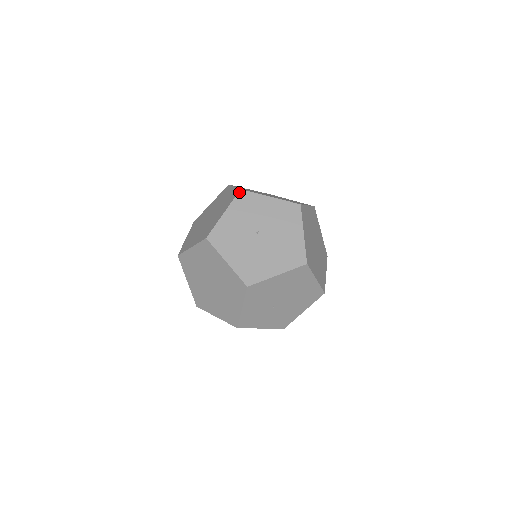
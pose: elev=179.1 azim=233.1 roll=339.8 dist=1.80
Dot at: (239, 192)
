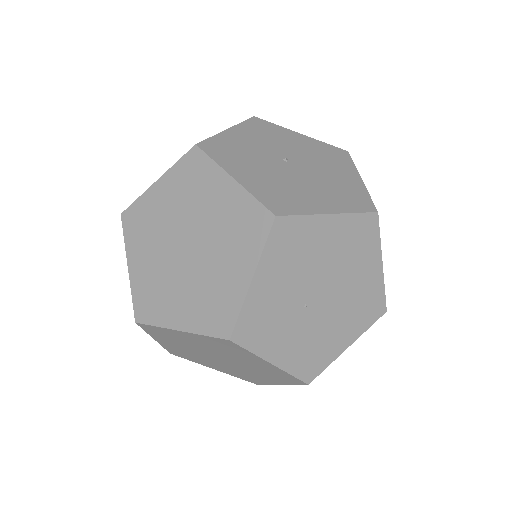
Dot at: (252, 118)
